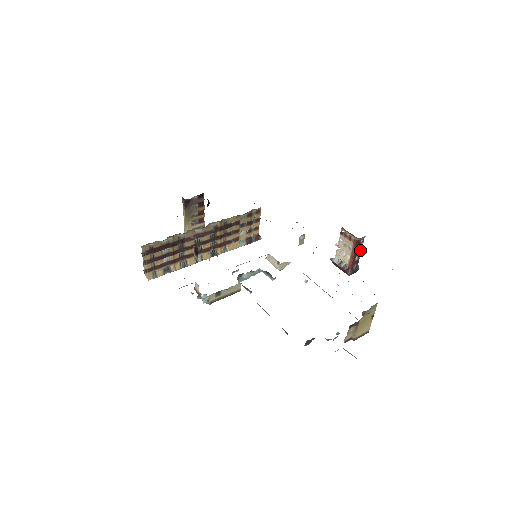
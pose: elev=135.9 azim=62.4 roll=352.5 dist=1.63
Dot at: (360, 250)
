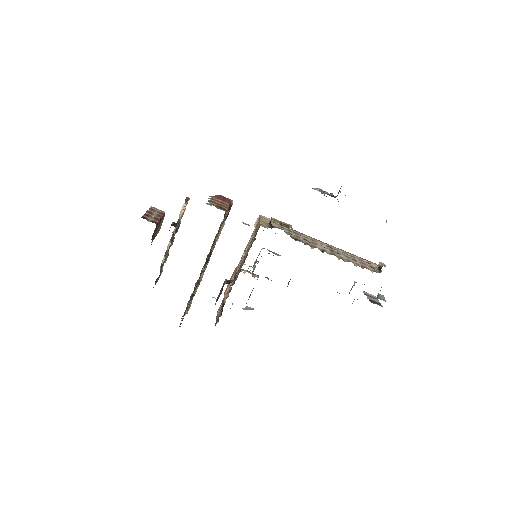
Dot at: occluded
